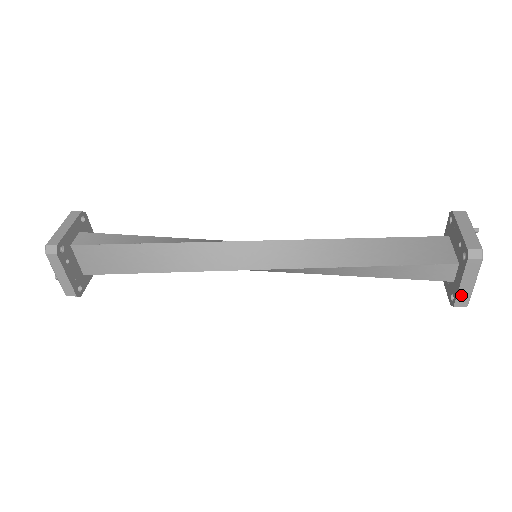
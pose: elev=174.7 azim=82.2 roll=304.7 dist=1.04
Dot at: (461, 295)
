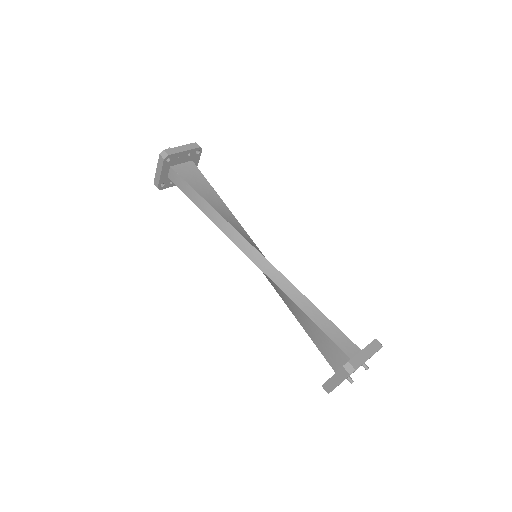
Dot at: occluded
